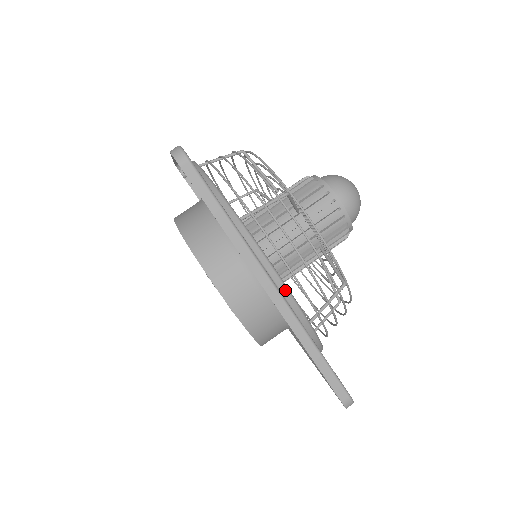
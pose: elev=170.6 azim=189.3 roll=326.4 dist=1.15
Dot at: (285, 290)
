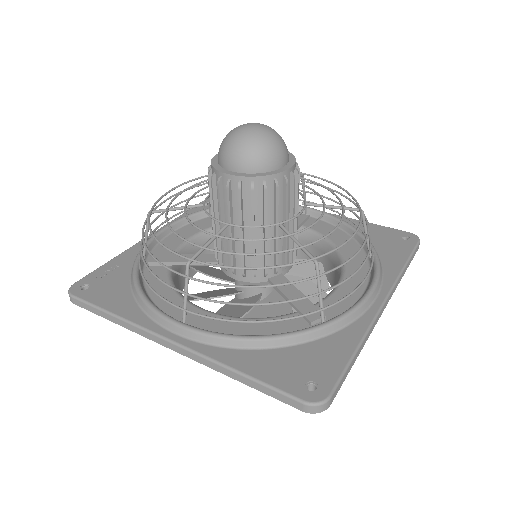
Dot at: (377, 288)
